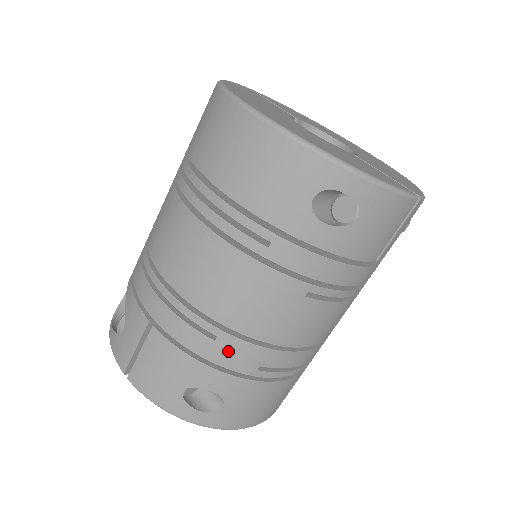
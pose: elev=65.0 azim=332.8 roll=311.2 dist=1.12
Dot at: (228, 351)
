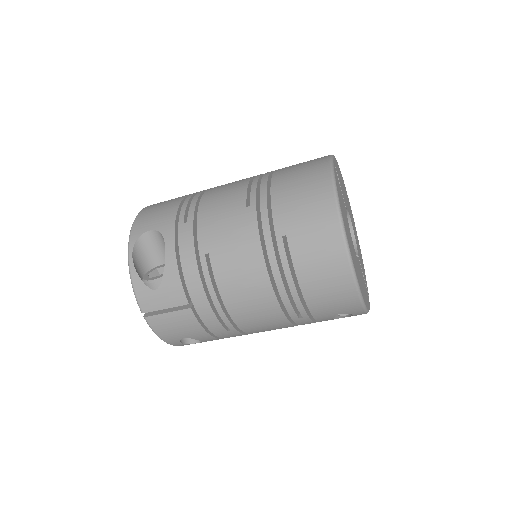
Dot at: (229, 334)
